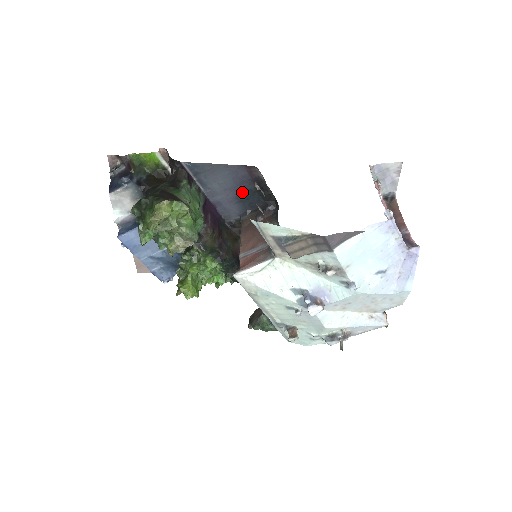
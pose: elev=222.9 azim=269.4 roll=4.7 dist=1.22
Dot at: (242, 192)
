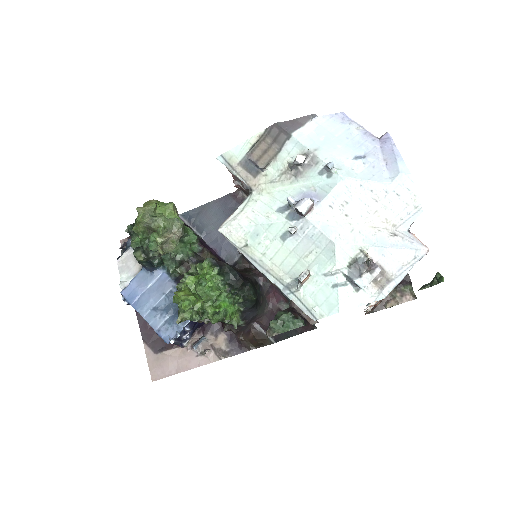
Dot at: occluded
